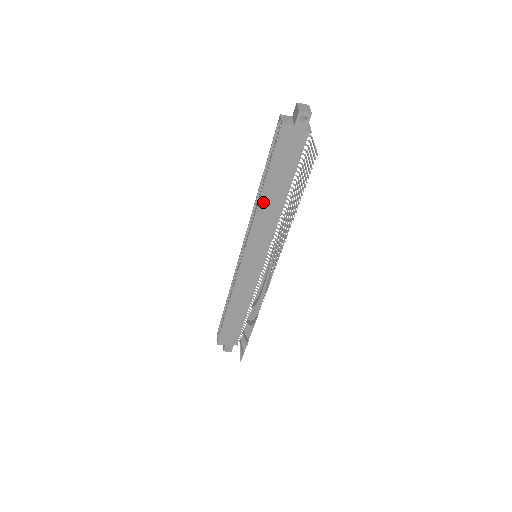
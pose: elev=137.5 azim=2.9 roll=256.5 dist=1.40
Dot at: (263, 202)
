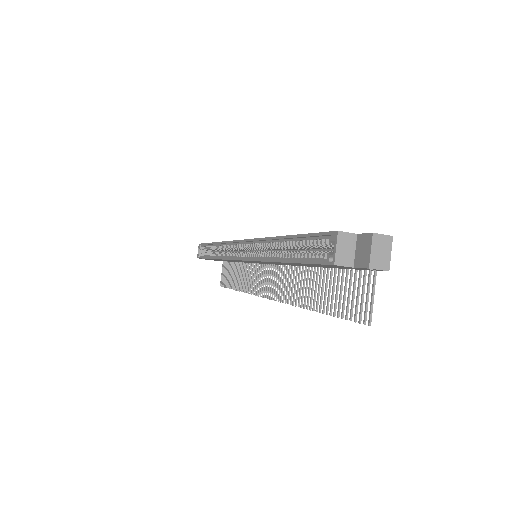
Dot at: (277, 262)
